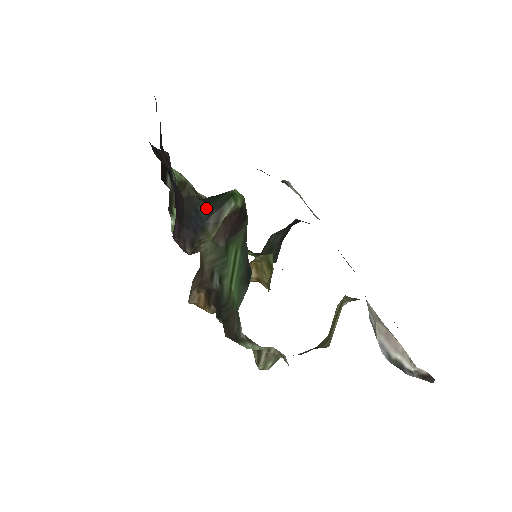
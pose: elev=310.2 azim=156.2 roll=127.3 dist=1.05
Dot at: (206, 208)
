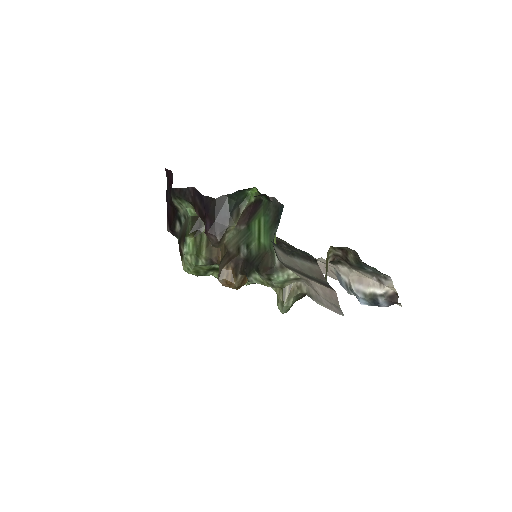
Dot at: (231, 204)
